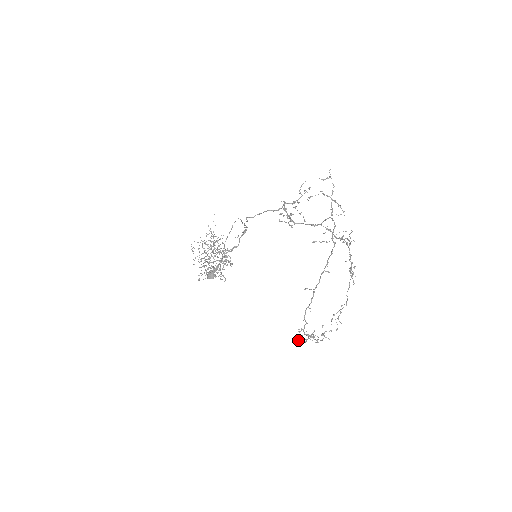
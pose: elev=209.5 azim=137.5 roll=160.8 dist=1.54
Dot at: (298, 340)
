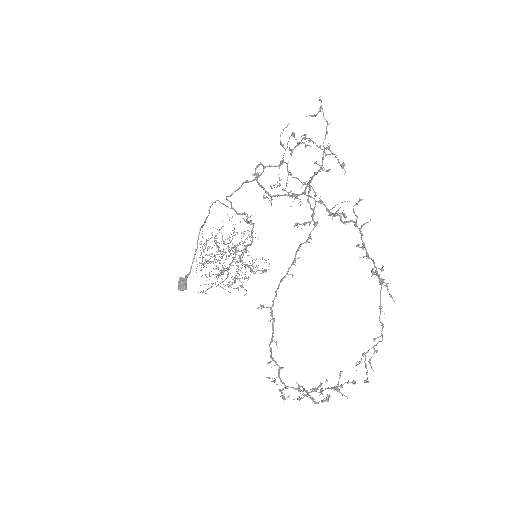
Dot at: (281, 395)
